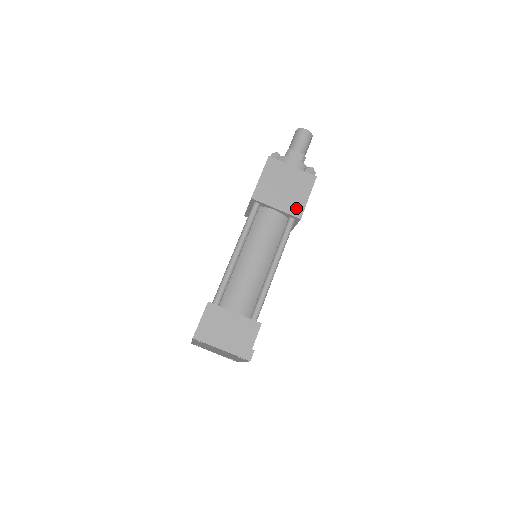
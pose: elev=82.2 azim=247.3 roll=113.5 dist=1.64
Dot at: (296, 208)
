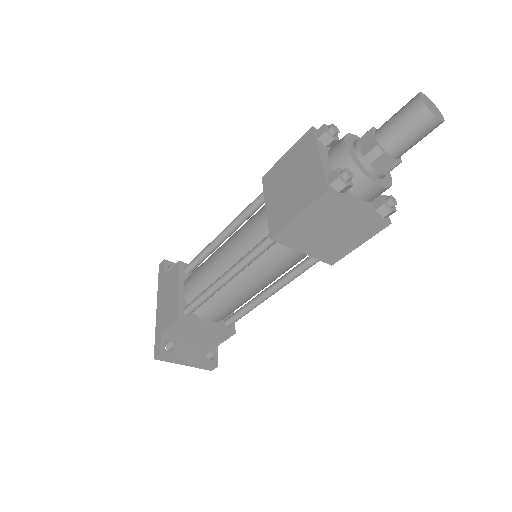
Dot at: (333, 255)
